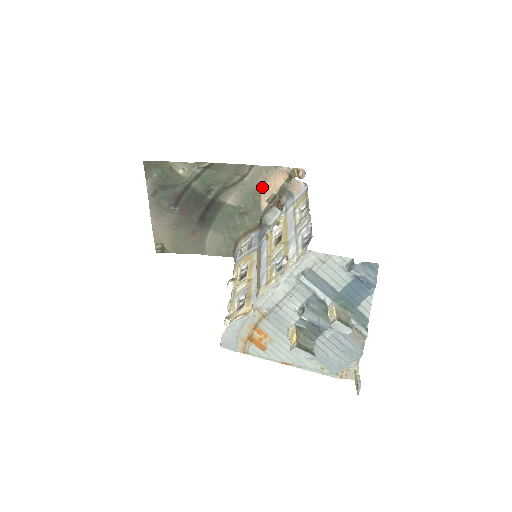
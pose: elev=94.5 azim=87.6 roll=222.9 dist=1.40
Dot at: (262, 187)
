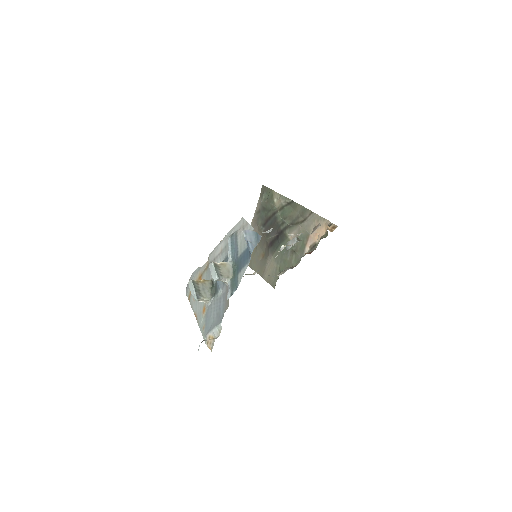
Dot at: occluded
